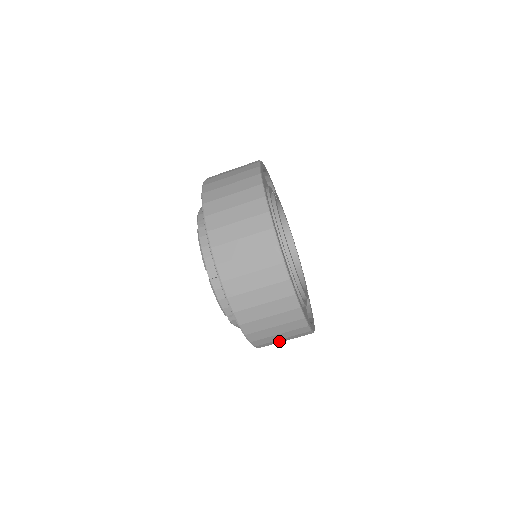
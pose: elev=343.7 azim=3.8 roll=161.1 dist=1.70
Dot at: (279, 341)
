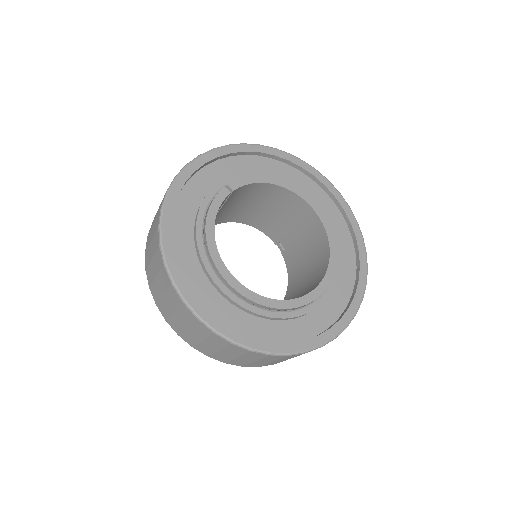
Dot at: occluded
